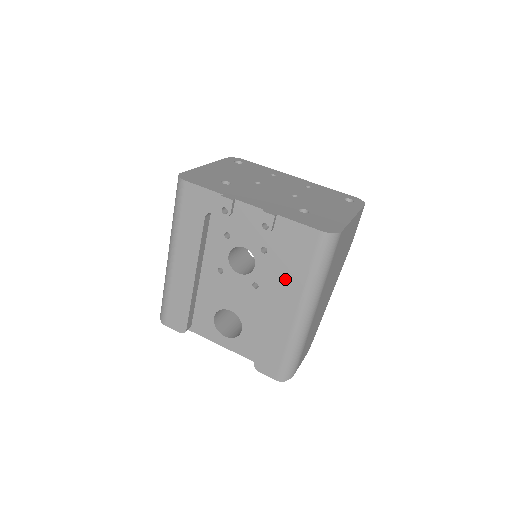
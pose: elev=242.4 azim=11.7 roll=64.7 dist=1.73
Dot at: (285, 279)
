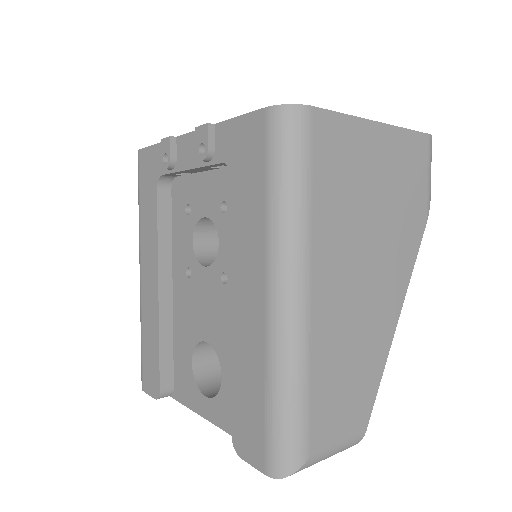
Dot at: (240, 233)
